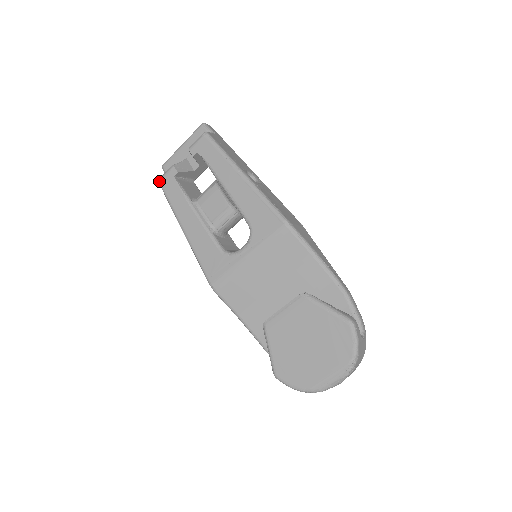
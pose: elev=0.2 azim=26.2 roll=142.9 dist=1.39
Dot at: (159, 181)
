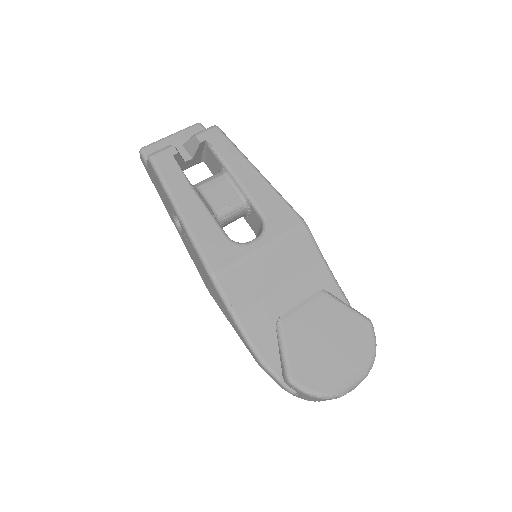
Dot at: (151, 156)
